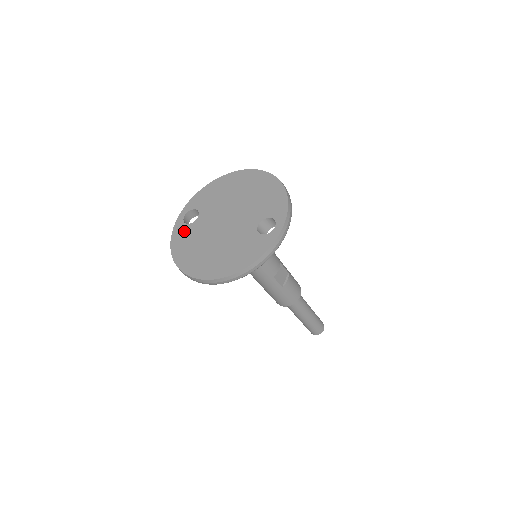
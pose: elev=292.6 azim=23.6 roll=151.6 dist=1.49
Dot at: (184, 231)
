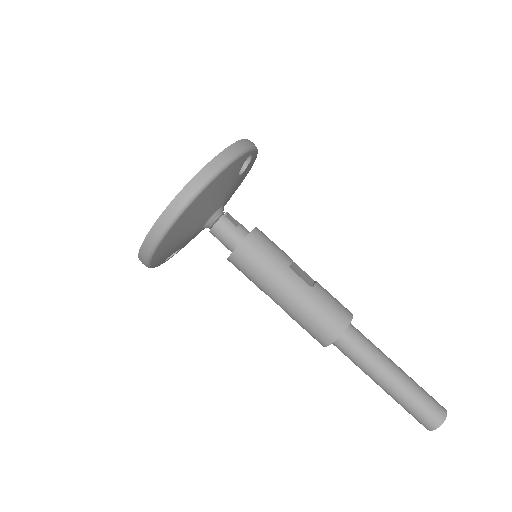
Dot at: occluded
